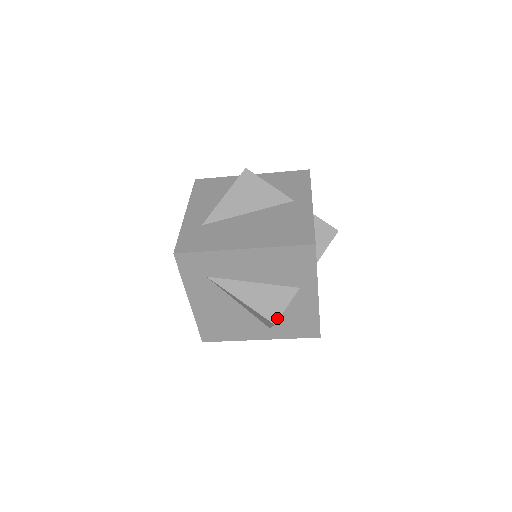
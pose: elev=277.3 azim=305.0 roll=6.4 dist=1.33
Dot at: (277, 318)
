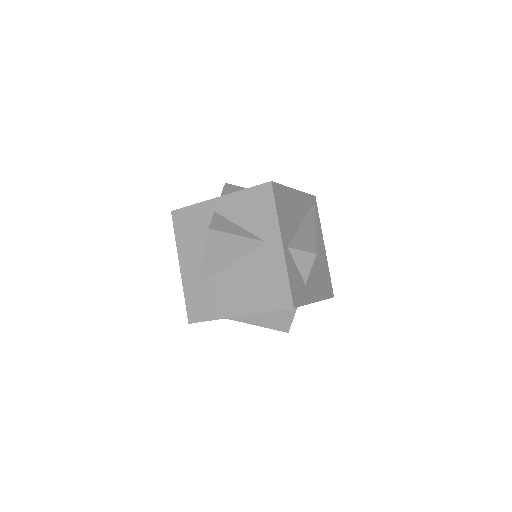
Dot at: (288, 329)
